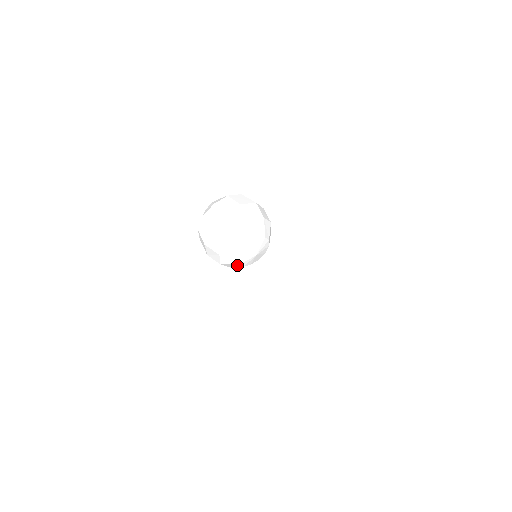
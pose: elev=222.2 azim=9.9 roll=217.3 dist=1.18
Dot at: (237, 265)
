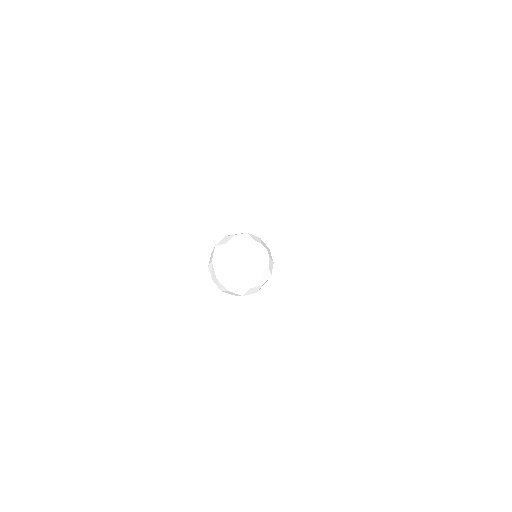
Dot at: (249, 275)
